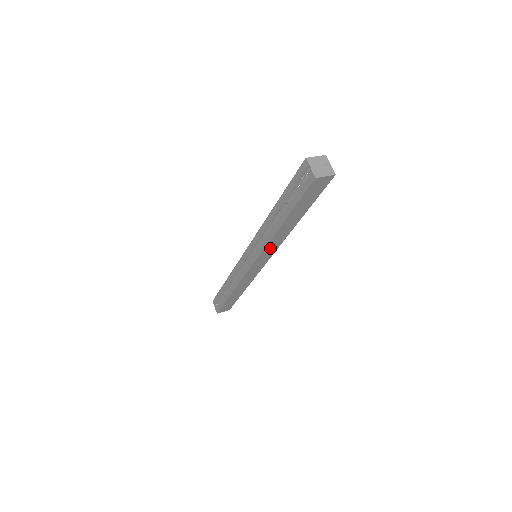
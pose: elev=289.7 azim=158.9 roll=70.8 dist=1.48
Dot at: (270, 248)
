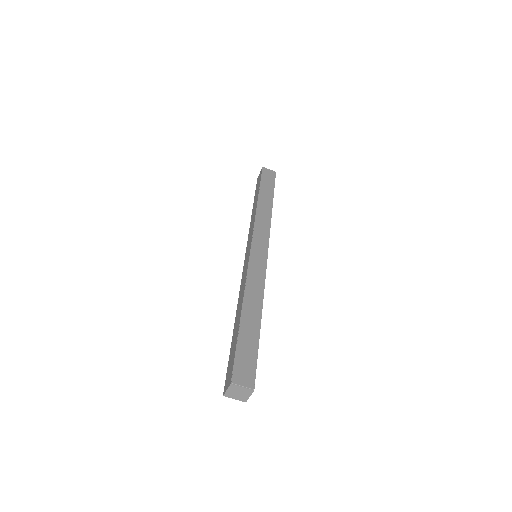
Dot at: occluded
